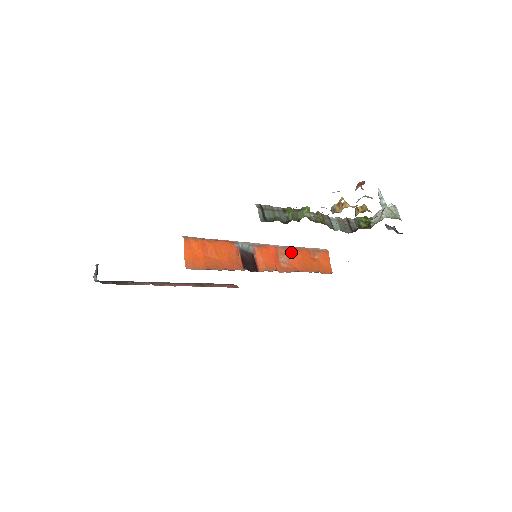
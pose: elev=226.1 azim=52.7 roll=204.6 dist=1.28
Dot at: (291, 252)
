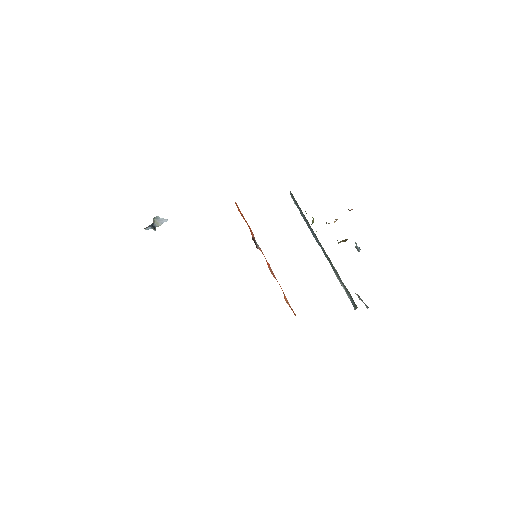
Dot at: occluded
